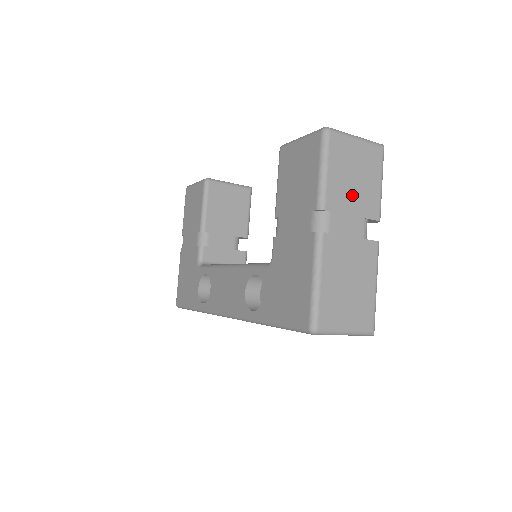
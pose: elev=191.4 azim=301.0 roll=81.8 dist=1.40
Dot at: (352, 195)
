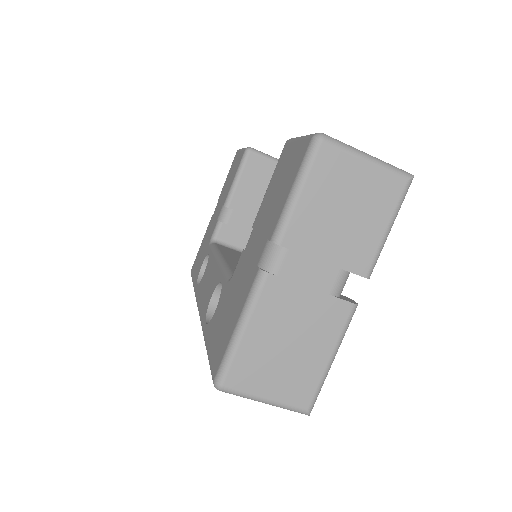
Dot at: (331, 234)
